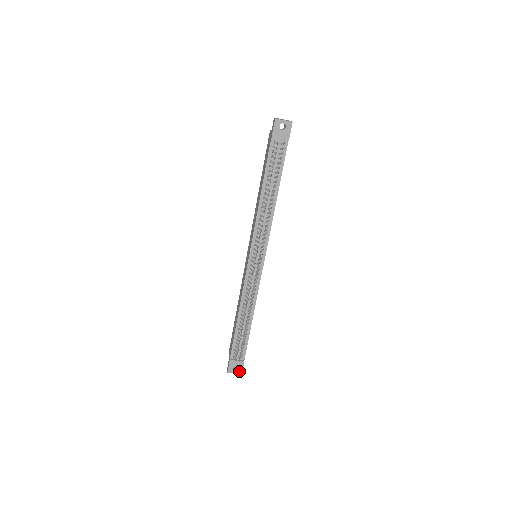
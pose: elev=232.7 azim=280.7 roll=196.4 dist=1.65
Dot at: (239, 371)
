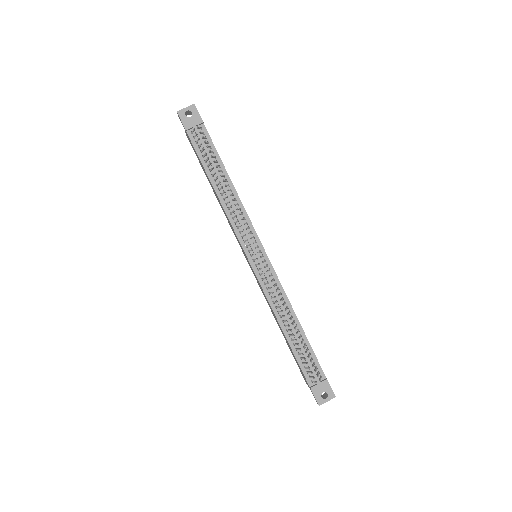
Dot at: (330, 395)
